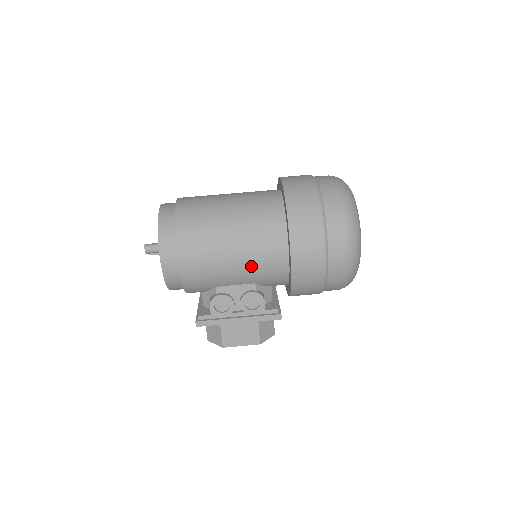
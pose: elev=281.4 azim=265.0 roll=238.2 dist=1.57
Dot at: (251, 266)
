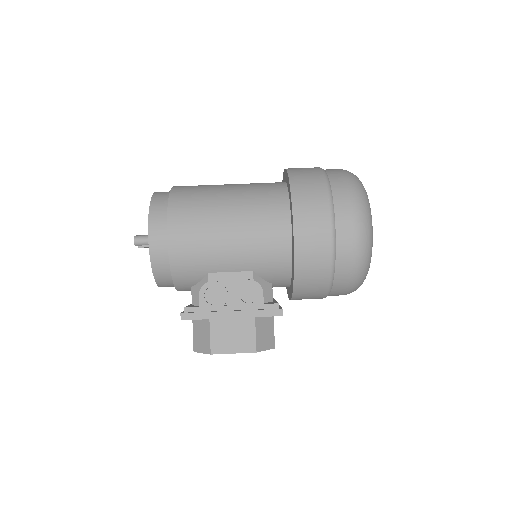
Dot at: (249, 243)
